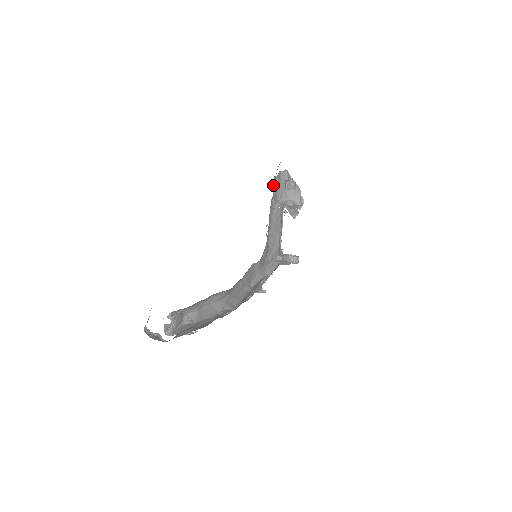
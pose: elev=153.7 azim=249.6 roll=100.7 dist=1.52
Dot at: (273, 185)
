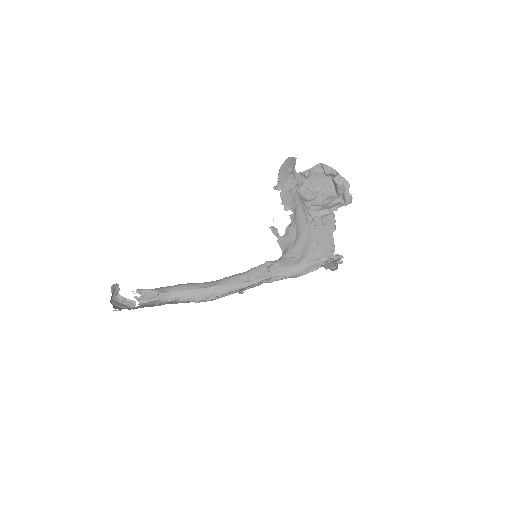
Dot at: (273, 187)
